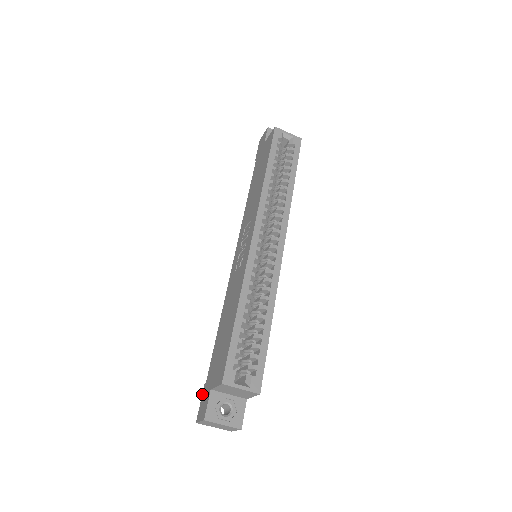
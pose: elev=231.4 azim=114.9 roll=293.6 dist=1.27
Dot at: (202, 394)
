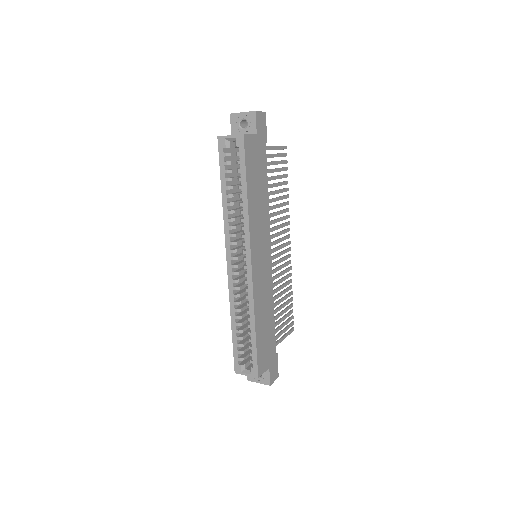
Dot at: occluded
